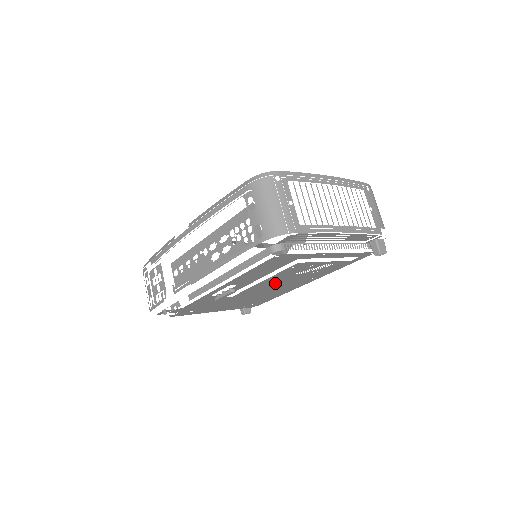
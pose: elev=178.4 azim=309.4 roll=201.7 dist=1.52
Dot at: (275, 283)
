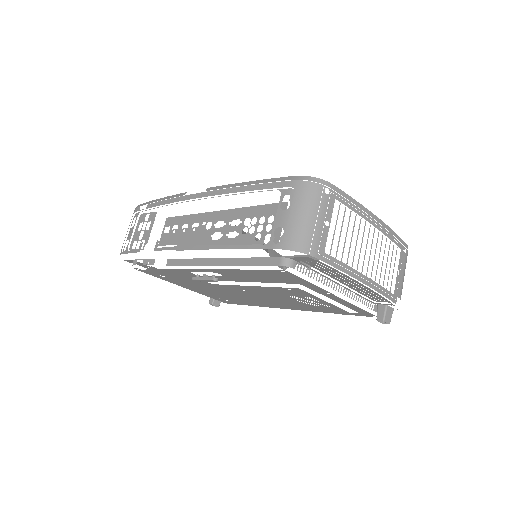
Dot at: (261, 294)
